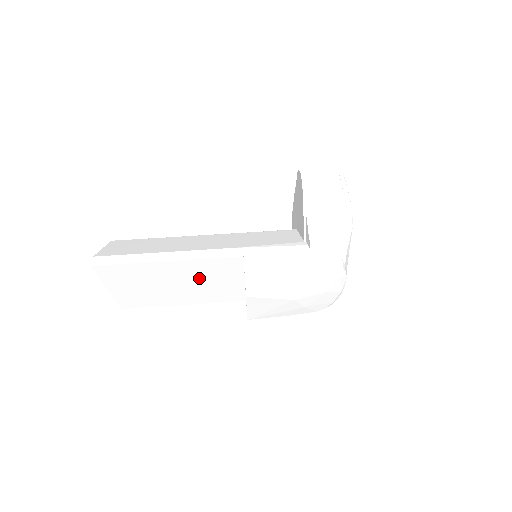
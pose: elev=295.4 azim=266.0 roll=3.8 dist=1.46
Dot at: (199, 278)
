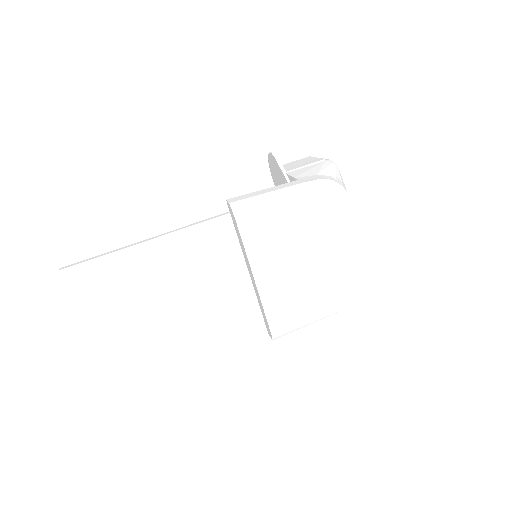
Dot at: (192, 275)
